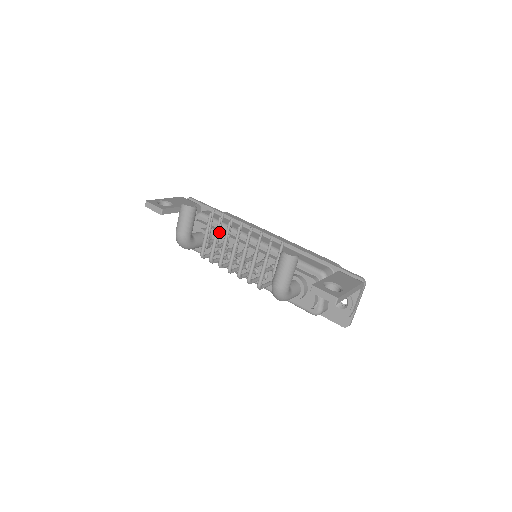
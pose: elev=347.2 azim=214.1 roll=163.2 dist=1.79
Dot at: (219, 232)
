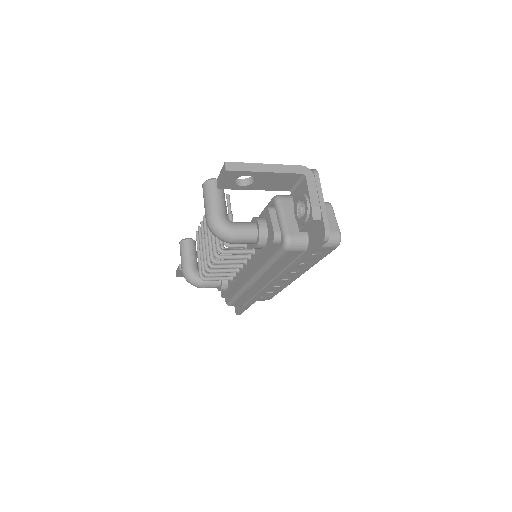
Dot at: occluded
